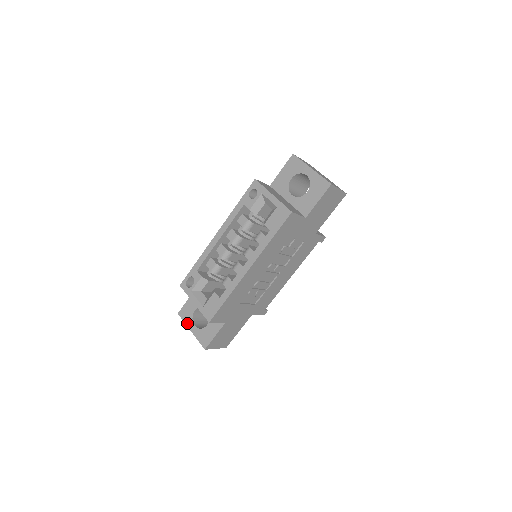
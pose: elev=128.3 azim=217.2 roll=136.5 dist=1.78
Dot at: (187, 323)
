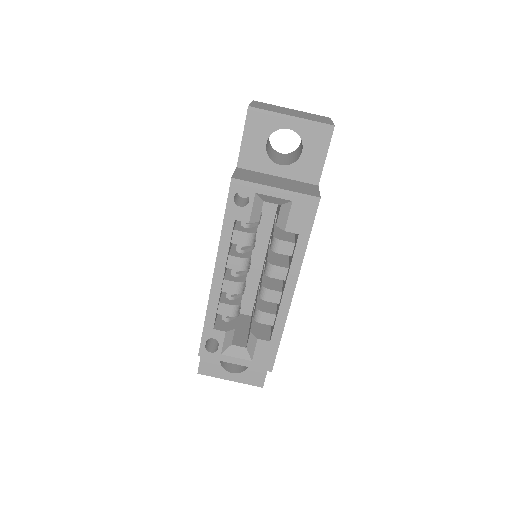
Dot at: (219, 376)
